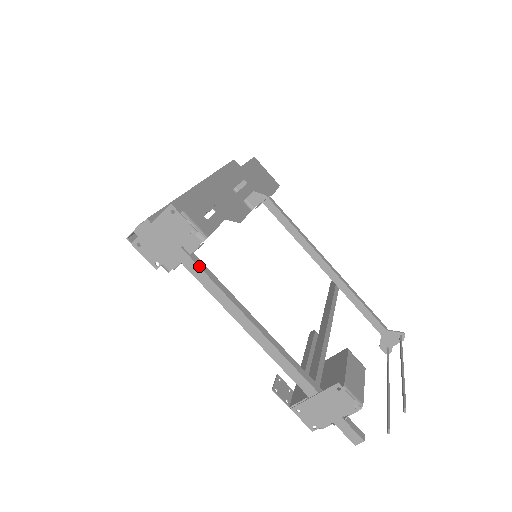
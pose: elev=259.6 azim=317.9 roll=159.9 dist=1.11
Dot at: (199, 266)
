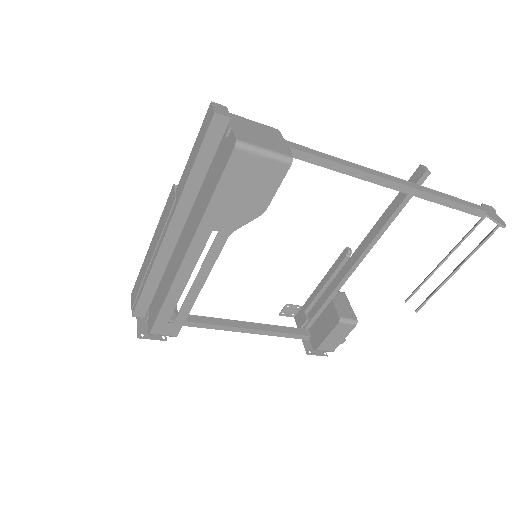
Dot at: occluded
